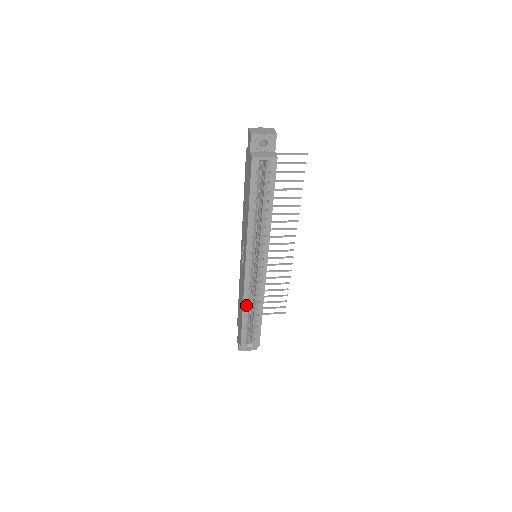
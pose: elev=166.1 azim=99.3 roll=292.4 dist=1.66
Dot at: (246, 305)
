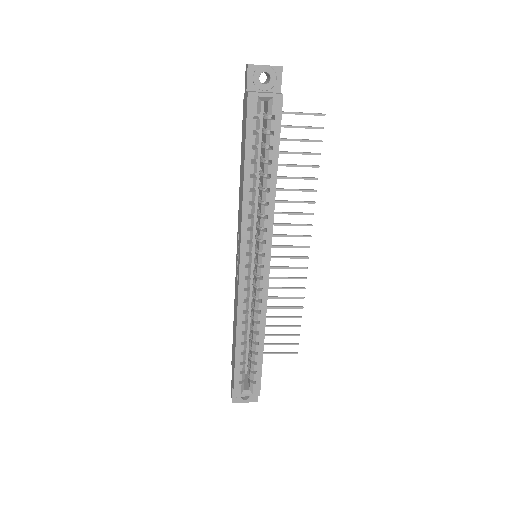
Dot at: (241, 326)
